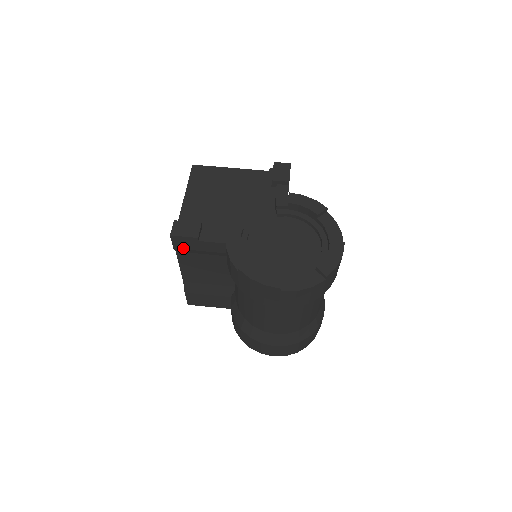
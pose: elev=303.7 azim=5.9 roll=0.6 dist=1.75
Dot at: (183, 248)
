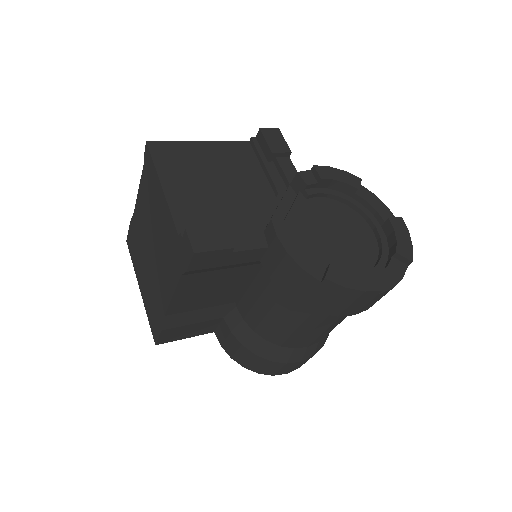
Dot at: (201, 268)
